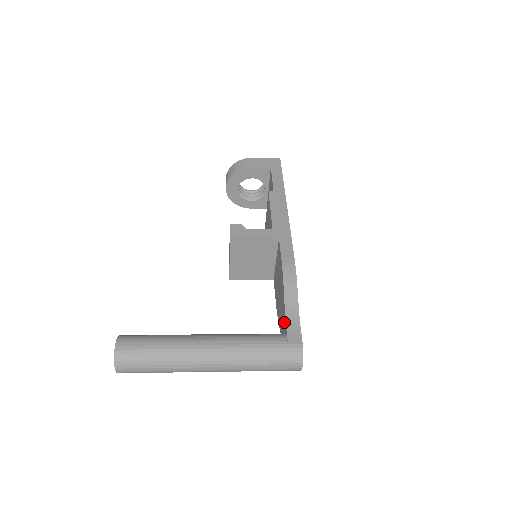
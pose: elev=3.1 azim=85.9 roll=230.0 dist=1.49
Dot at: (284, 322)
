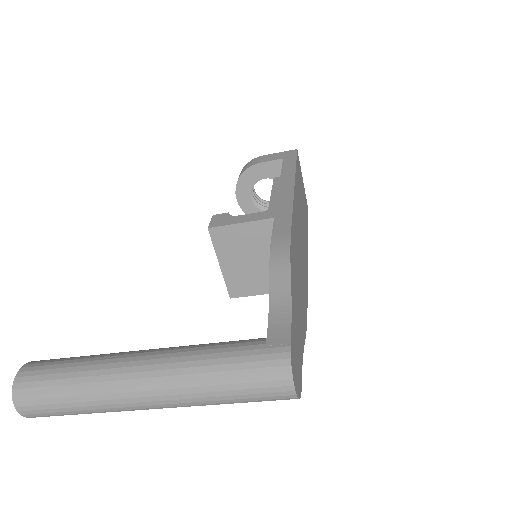
Dot at: occluded
